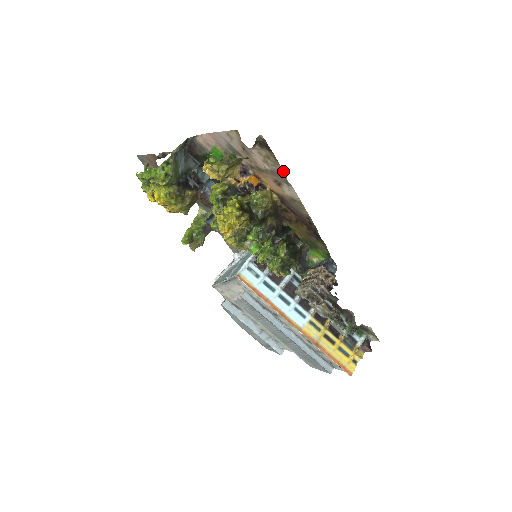
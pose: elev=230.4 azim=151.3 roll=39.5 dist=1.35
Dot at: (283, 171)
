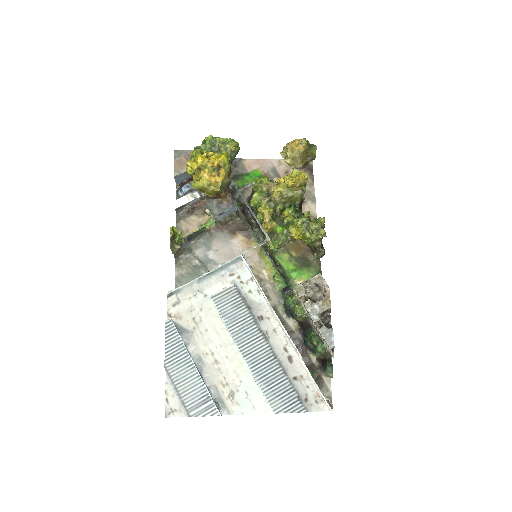
Dot at: (314, 190)
